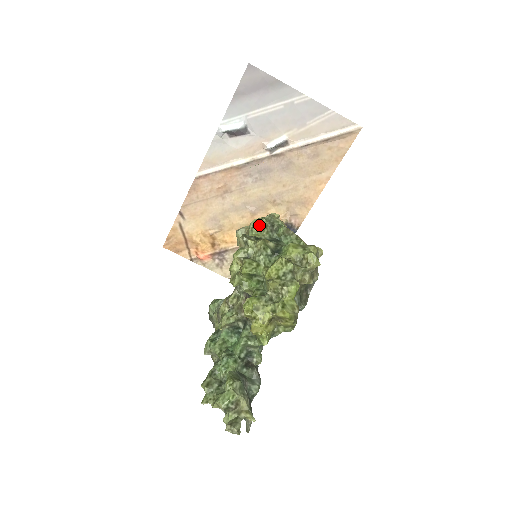
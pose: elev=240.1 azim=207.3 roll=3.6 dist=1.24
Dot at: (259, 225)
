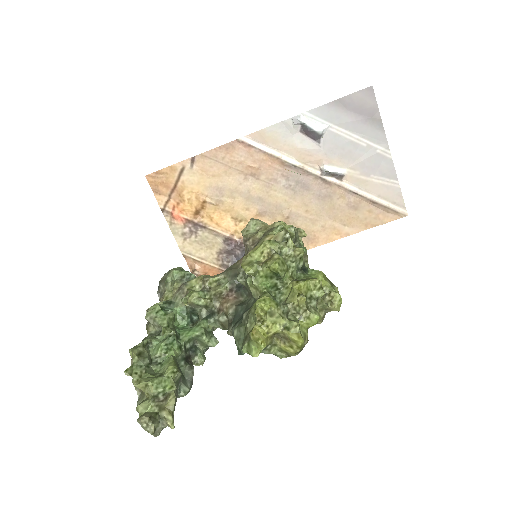
Dot at: occluded
